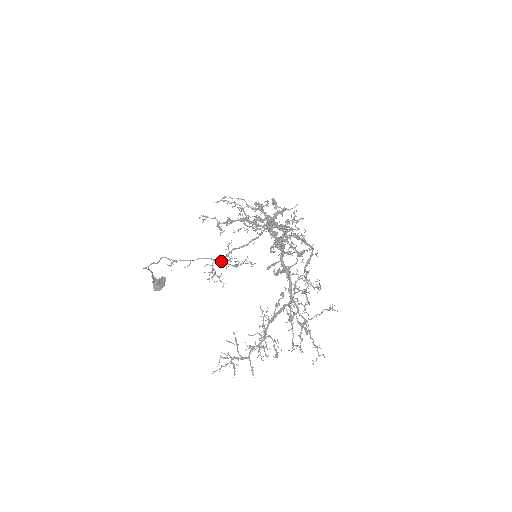
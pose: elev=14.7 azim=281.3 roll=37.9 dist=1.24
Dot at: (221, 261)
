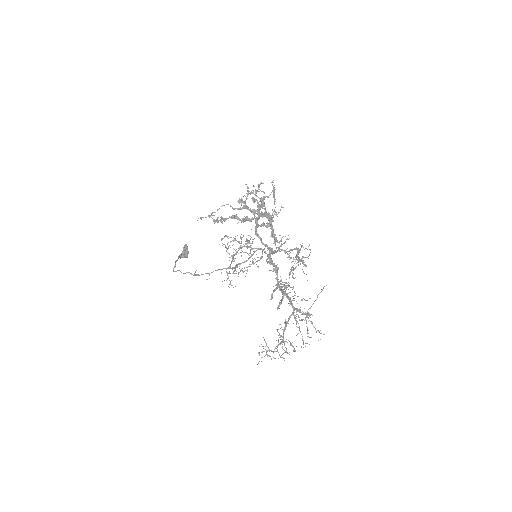
Dot at: occluded
